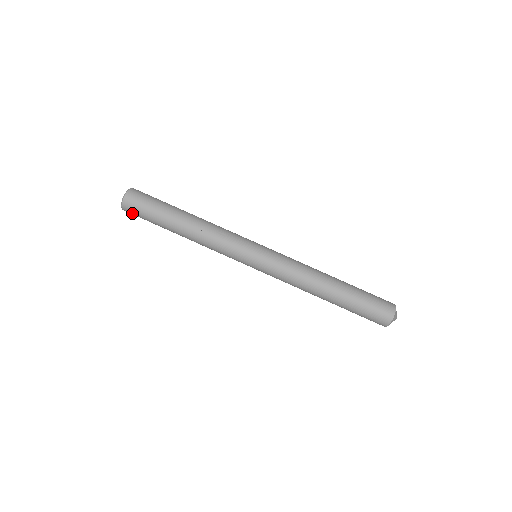
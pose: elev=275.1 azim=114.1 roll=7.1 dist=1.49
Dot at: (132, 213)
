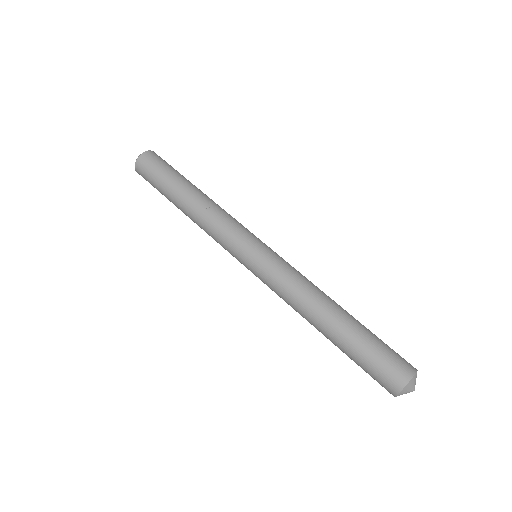
Dot at: (143, 172)
